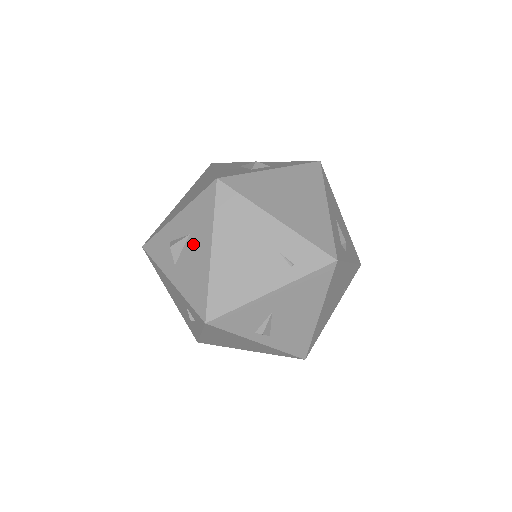
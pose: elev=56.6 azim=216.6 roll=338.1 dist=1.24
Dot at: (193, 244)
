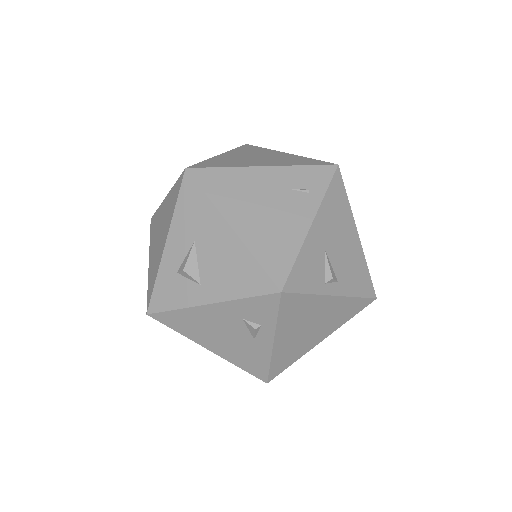
Dot at: (206, 244)
